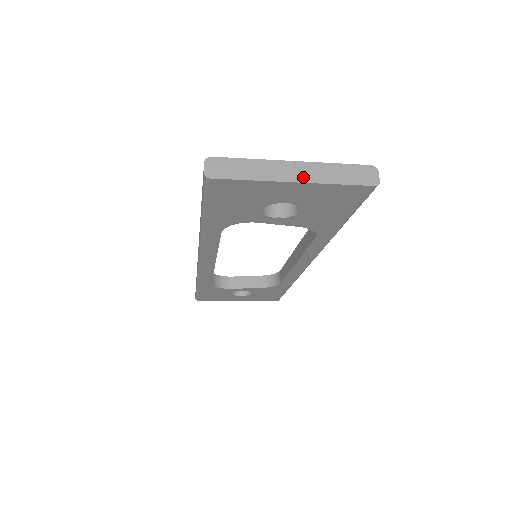
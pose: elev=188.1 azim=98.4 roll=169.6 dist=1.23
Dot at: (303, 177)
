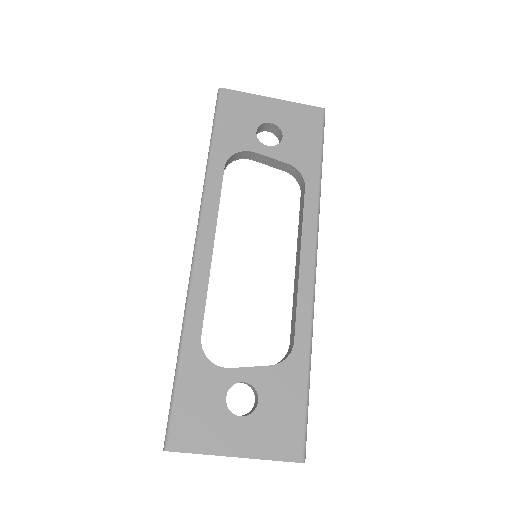
Dot at: (278, 101)
